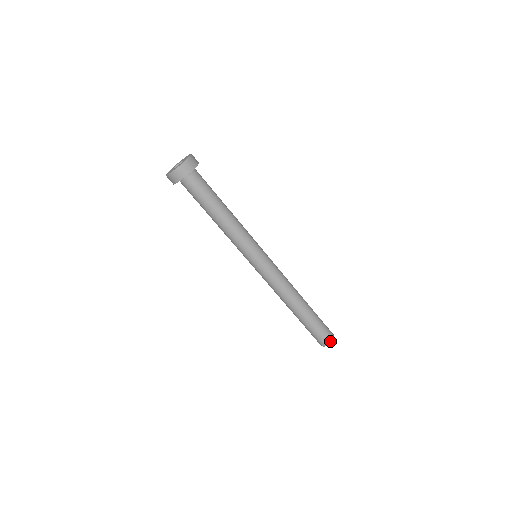
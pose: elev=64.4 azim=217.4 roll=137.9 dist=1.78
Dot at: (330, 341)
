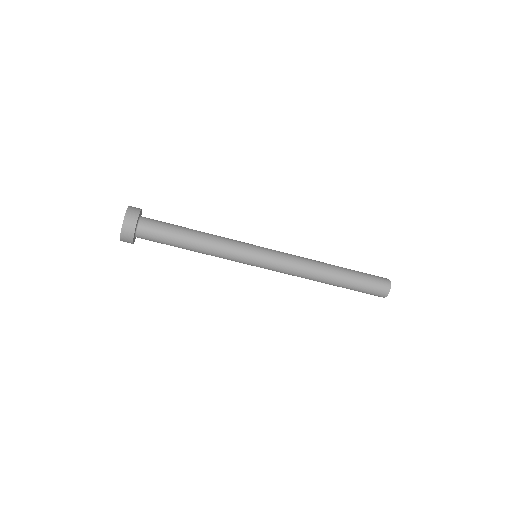
Dot at: (384, 296)
